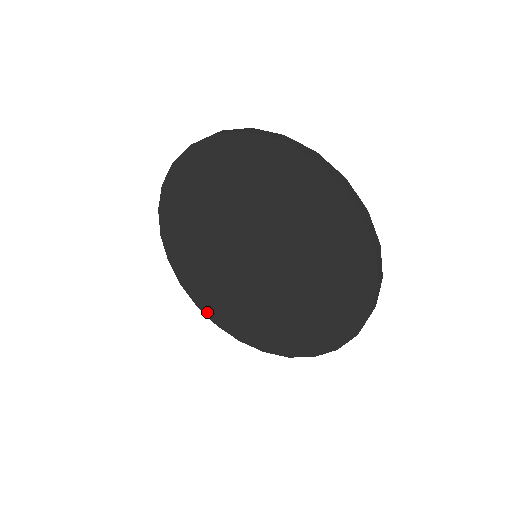
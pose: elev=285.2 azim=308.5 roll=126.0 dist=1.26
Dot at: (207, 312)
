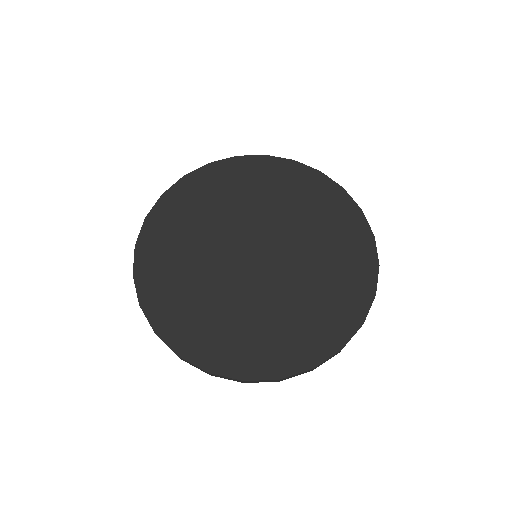
Dot at: (169, 338)
